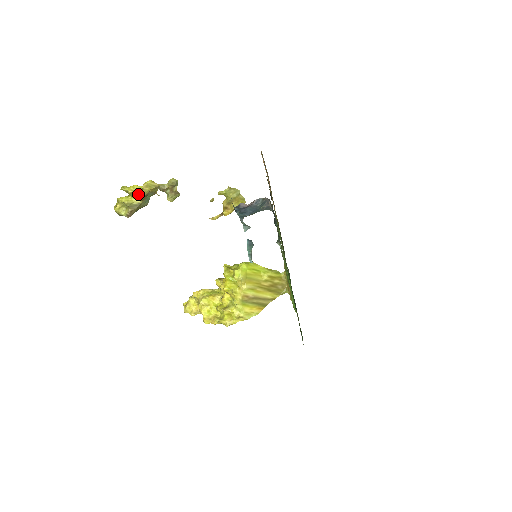
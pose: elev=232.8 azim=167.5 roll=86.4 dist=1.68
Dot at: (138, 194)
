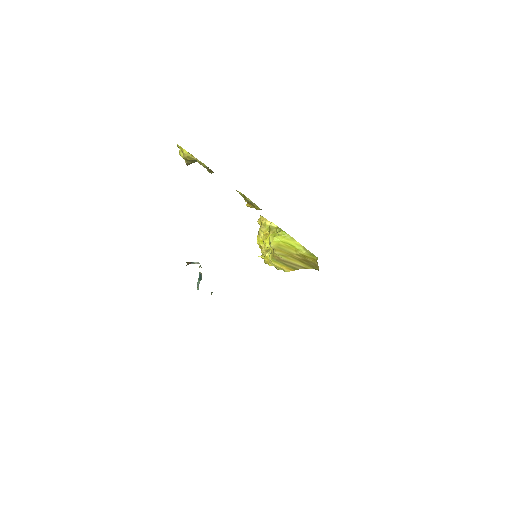
Dot at: (184, 158)
